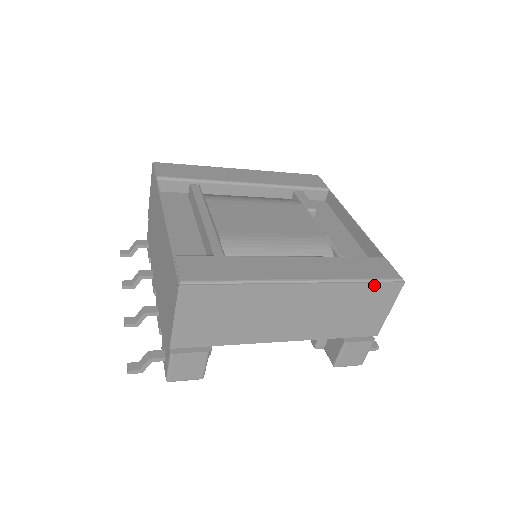
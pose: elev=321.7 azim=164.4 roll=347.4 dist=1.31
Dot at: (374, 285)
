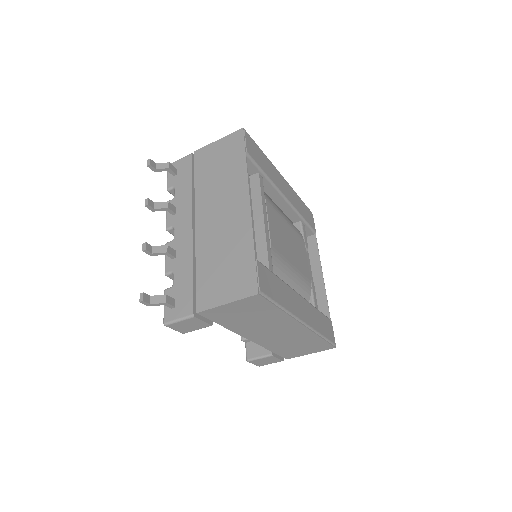
Dot at: (324, 342)
